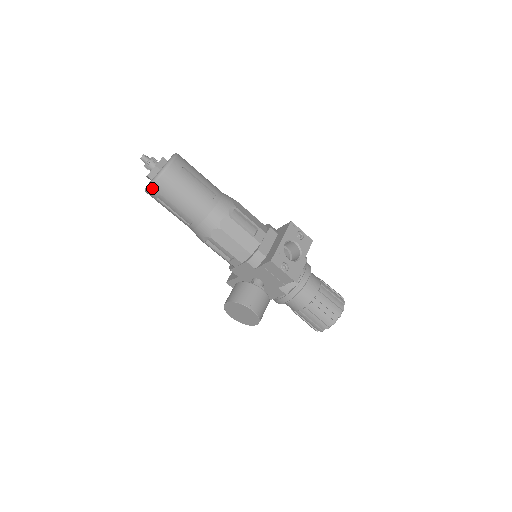
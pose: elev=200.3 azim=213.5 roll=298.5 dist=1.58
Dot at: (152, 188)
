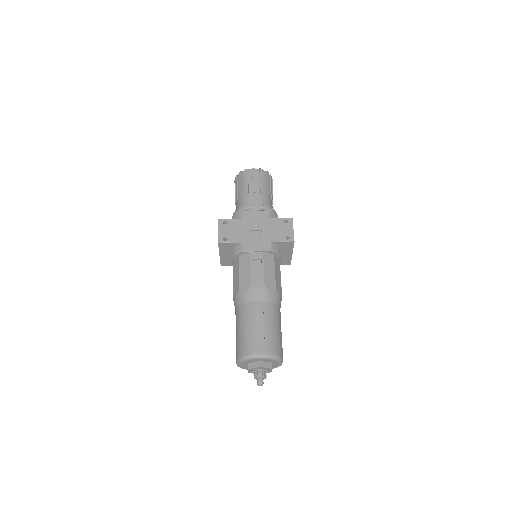
Dot at: occluded
